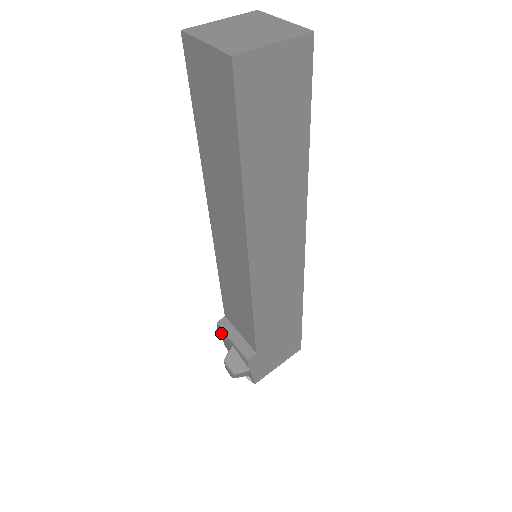
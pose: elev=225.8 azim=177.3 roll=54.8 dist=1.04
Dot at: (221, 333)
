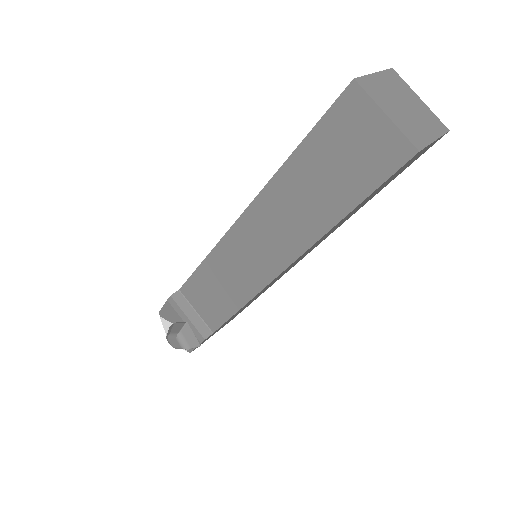
Dot at: (171, 305)
